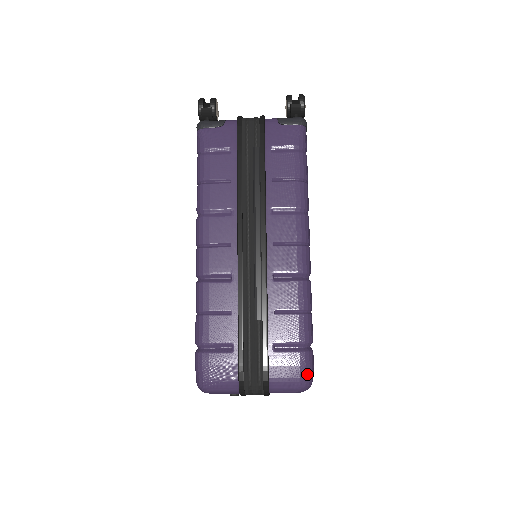
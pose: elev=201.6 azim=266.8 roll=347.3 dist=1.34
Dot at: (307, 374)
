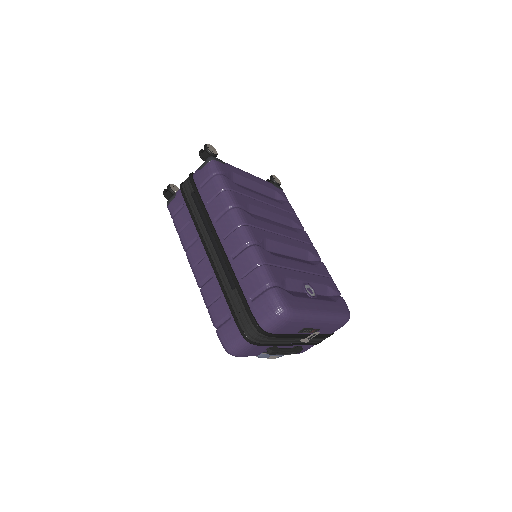
Dot at: (277, 304)
